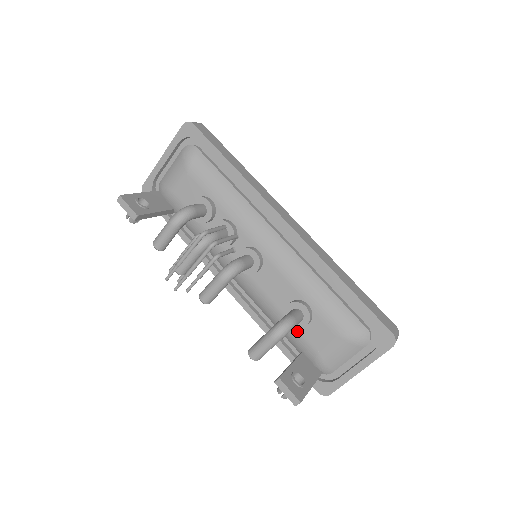
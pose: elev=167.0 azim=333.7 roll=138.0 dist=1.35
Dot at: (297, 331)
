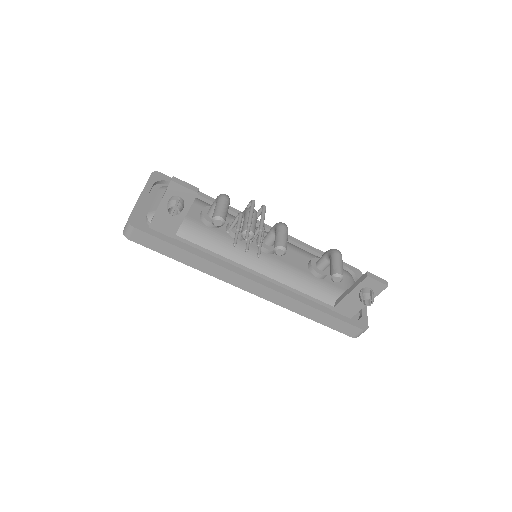
Dot at: (325, 282)
